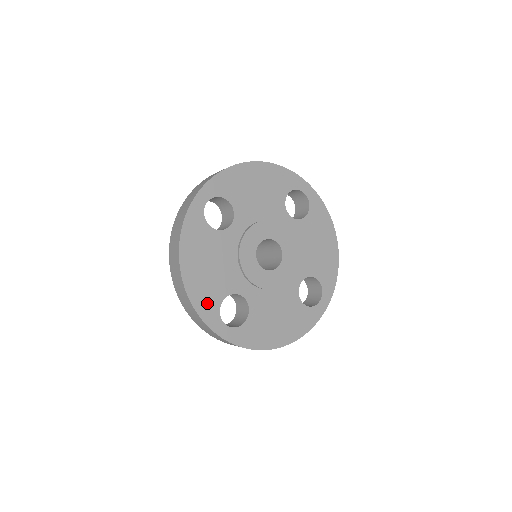
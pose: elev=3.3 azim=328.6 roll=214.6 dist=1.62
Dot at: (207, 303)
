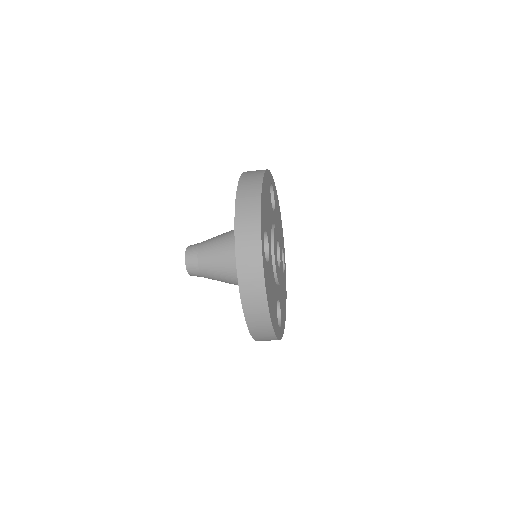
Dot at: (276, 324)
